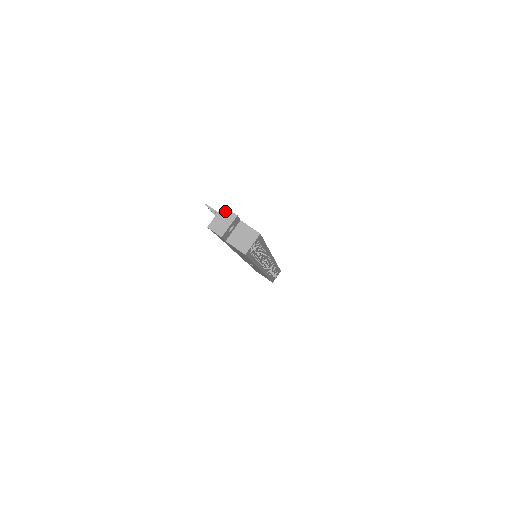
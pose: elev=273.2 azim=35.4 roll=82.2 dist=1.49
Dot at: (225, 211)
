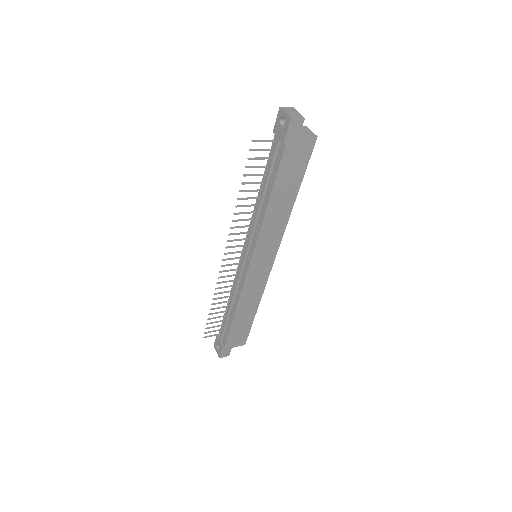
Dot at: (285, 108)
